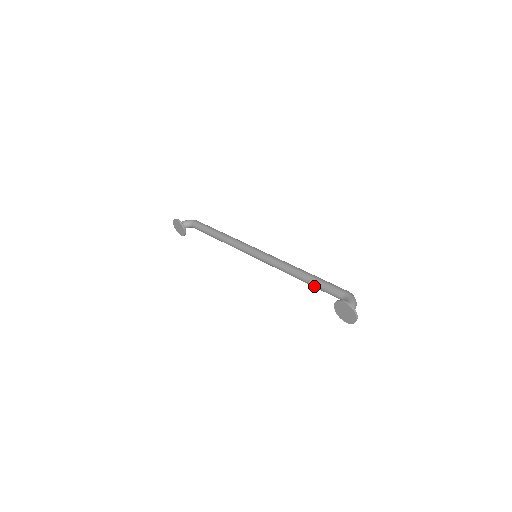
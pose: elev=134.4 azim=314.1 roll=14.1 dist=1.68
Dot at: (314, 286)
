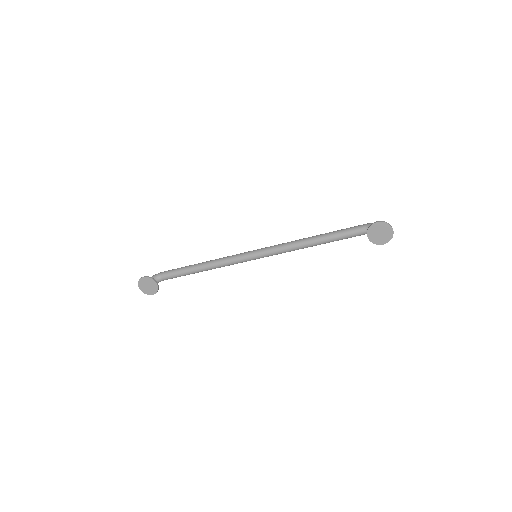
Dot at: (333, 240)
